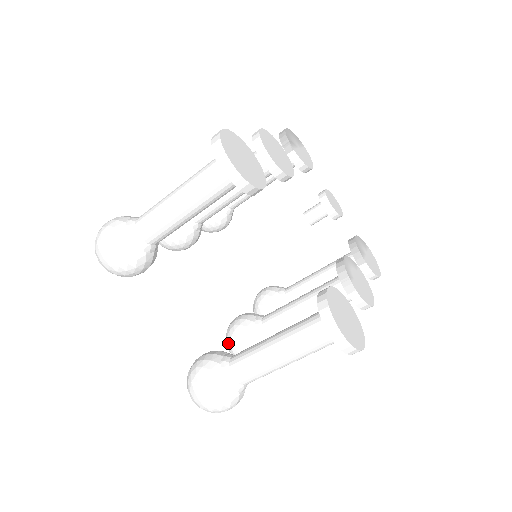
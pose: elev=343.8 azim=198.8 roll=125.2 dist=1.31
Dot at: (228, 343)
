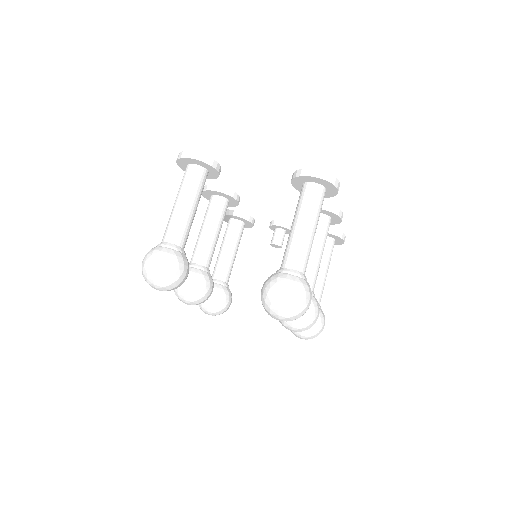
Dot at: occluded
